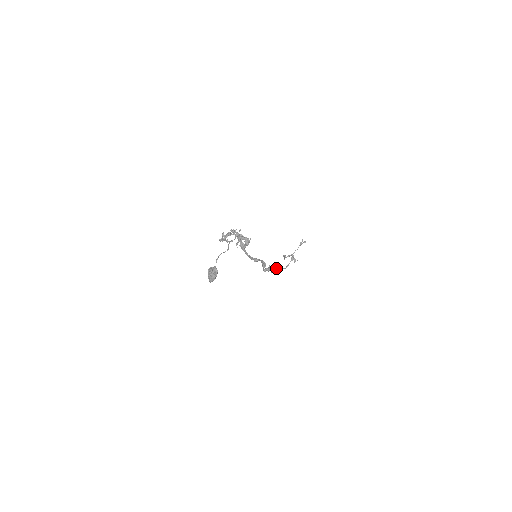
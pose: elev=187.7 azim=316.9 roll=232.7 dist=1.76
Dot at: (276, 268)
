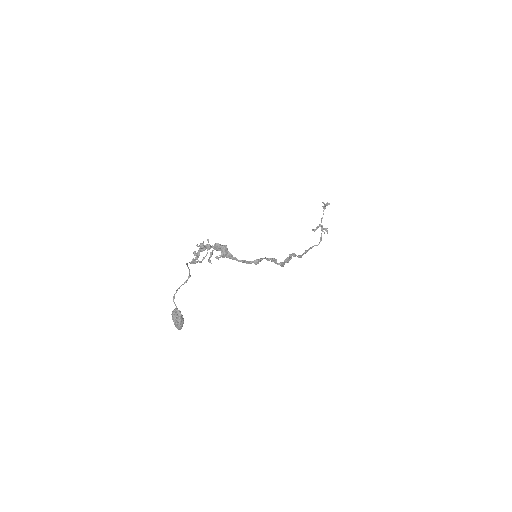
Dot at: (305, 250)
